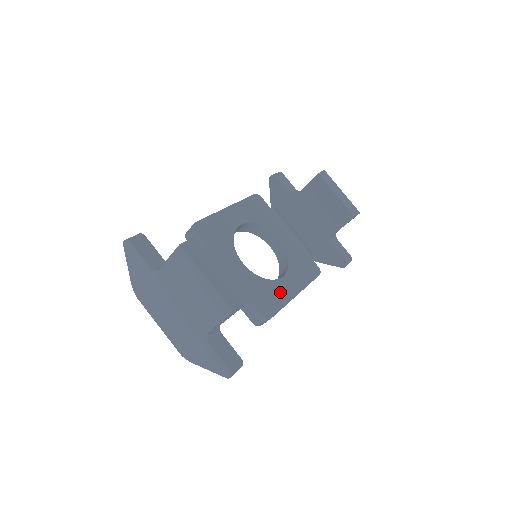
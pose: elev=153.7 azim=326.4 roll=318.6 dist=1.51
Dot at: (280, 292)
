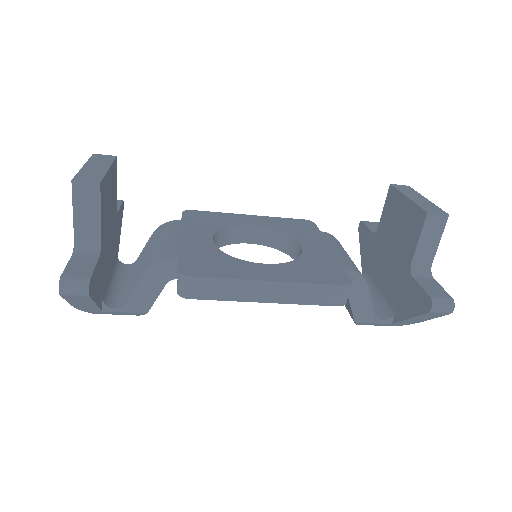
Dot at: (239, 269)
